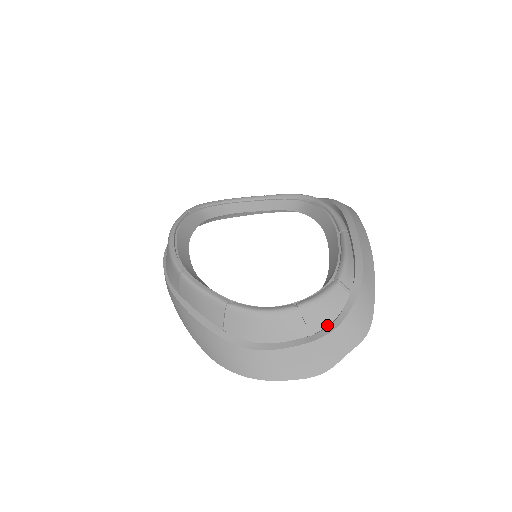
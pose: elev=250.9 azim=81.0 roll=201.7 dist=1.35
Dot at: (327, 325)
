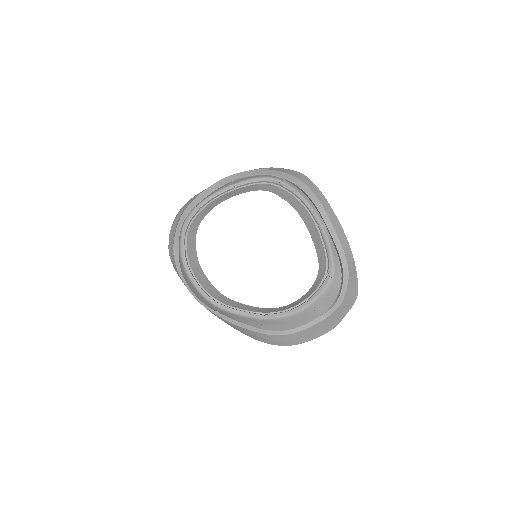
Dot at: (331, 305)
